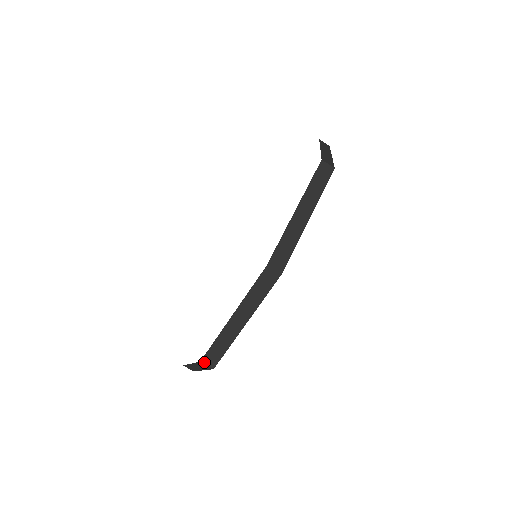
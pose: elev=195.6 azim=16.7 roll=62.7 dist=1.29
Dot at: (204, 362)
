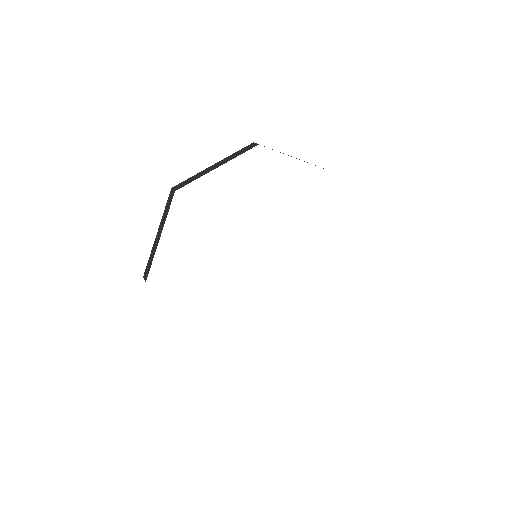
Dot at: (173, 188)
